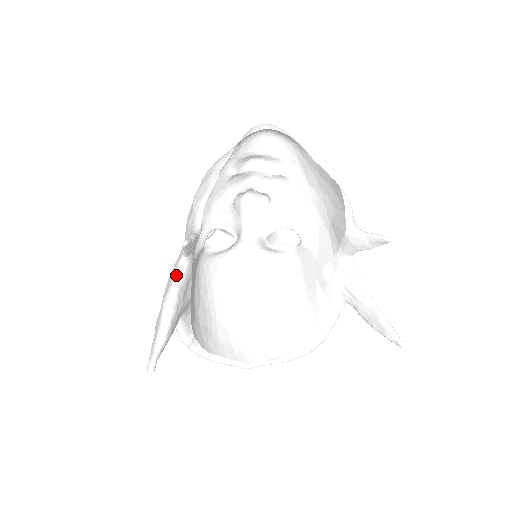
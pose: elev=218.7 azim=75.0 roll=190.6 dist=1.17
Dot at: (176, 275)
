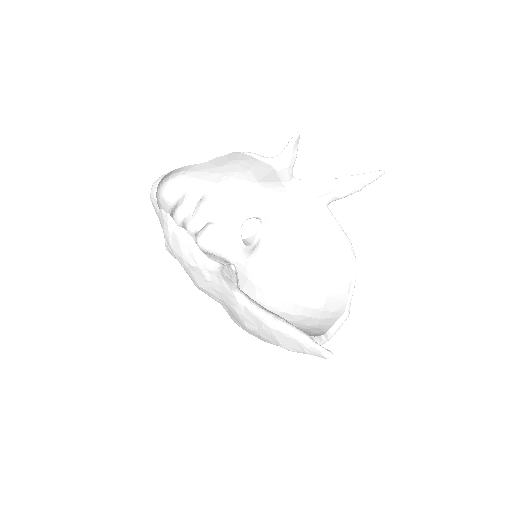
Dot at: (249, 307)
